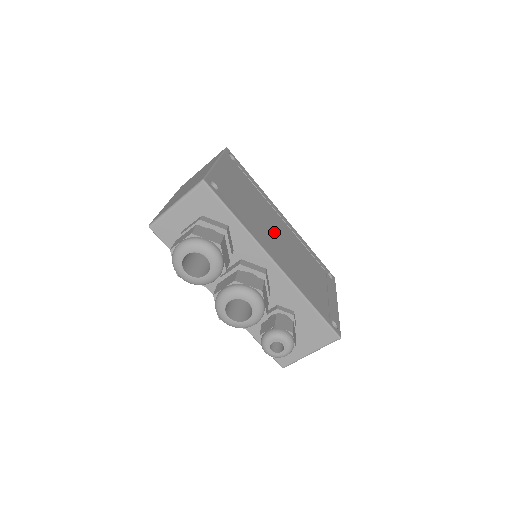
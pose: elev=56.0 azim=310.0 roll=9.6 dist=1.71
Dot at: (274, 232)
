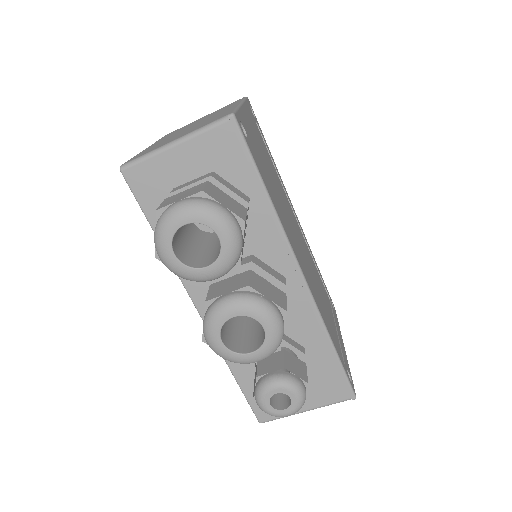
Dot at: (293, 228)
